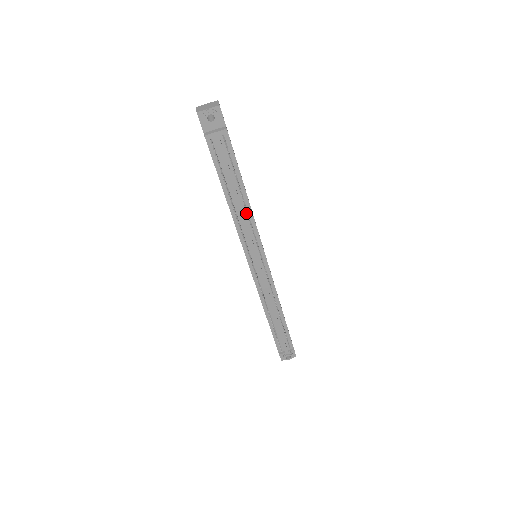
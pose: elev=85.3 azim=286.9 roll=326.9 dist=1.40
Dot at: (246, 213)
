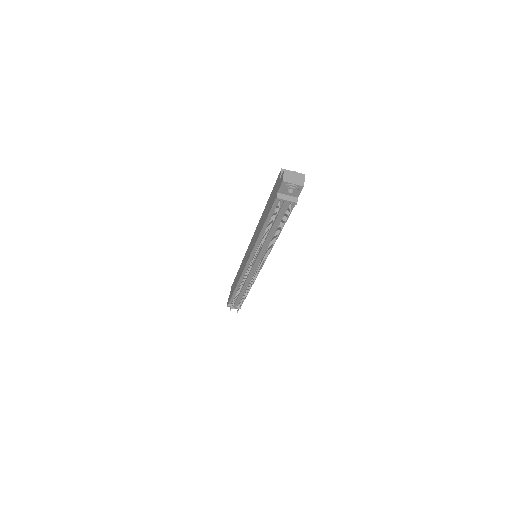
Dot at: (270, 242)
